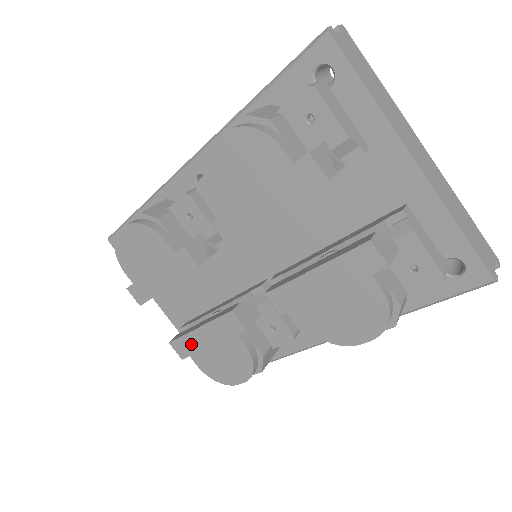
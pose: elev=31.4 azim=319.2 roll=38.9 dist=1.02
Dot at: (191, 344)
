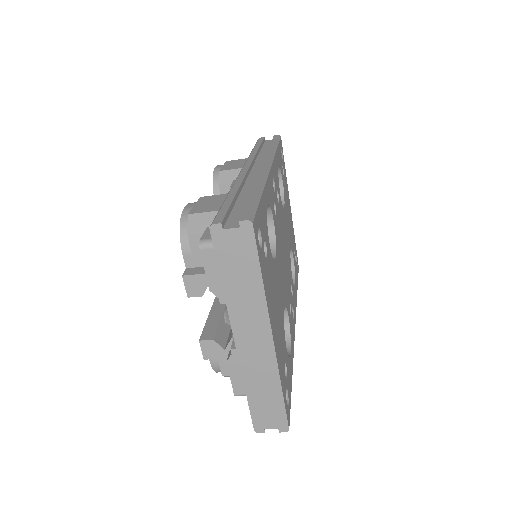
Dot at: occluded
